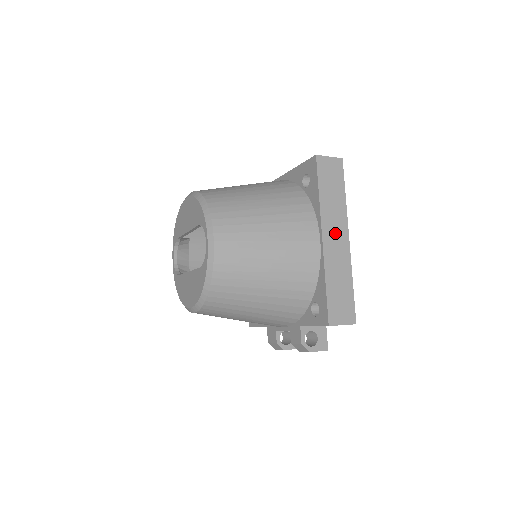
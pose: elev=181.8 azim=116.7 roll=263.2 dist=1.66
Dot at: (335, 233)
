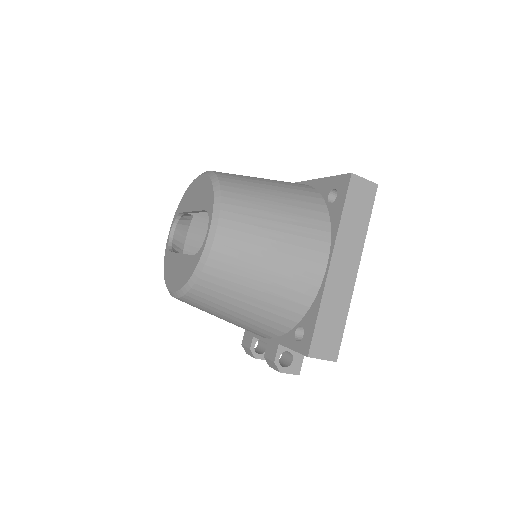
Dot at: (345, 262)
